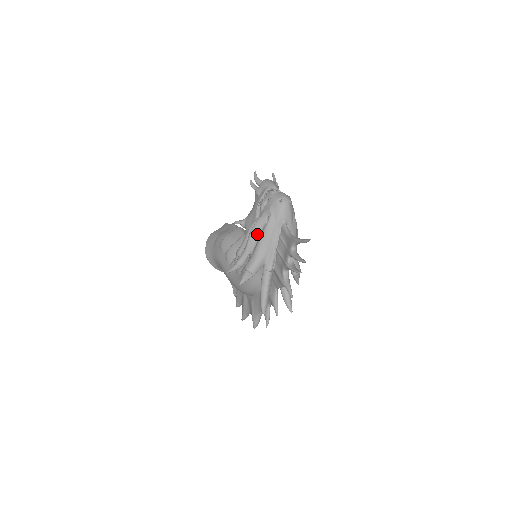
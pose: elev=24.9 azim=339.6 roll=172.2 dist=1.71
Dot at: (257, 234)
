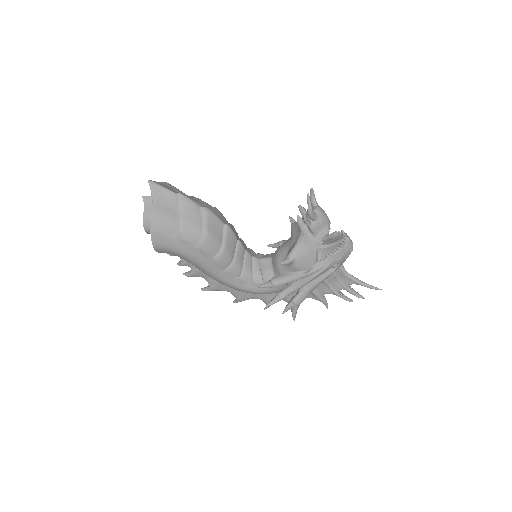
Dot at: (316, 278)
